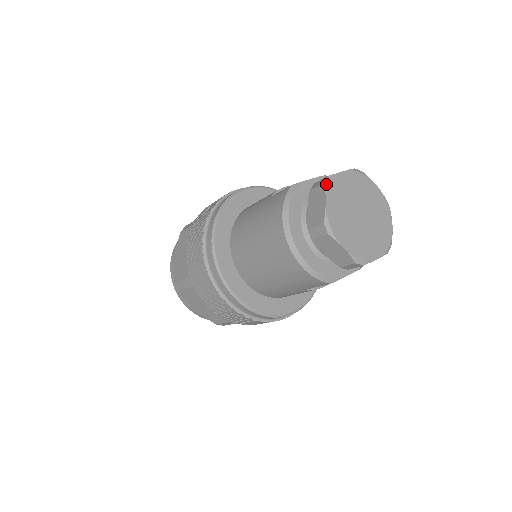
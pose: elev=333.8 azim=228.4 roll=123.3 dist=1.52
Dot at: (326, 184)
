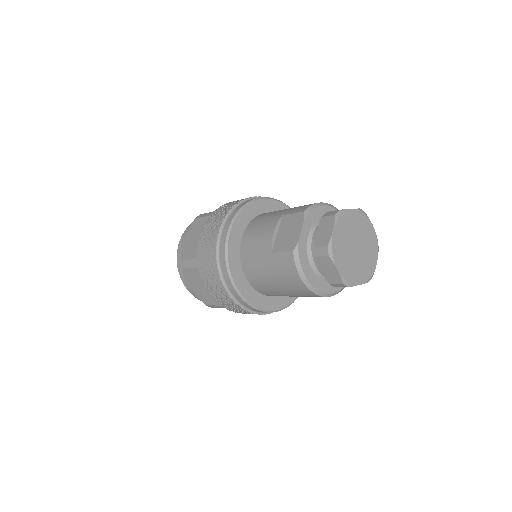
Dot at: (330, 256)
